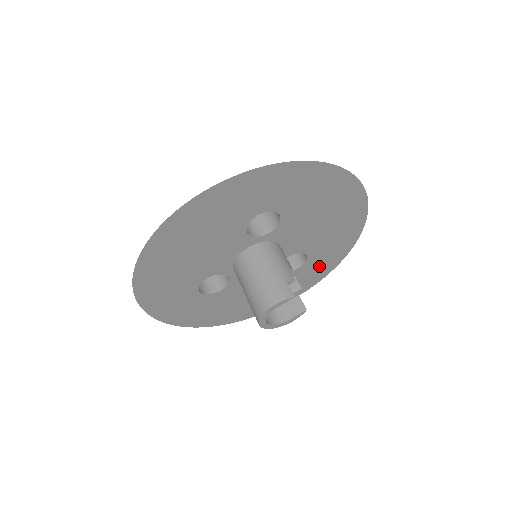
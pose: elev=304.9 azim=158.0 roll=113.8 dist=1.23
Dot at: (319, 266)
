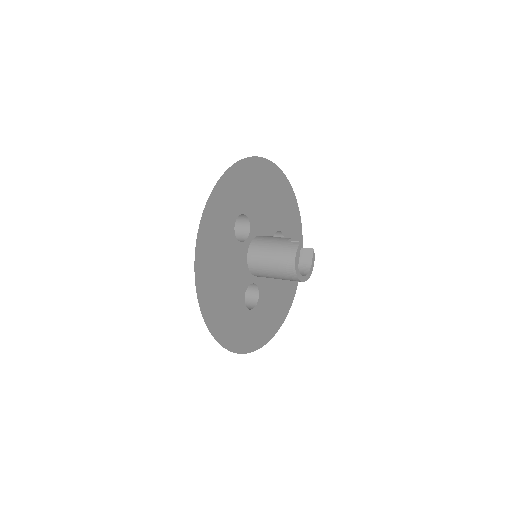
Dot at: (293, 234)
